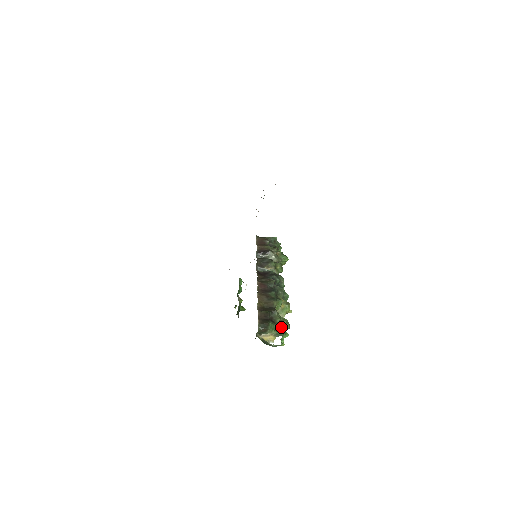
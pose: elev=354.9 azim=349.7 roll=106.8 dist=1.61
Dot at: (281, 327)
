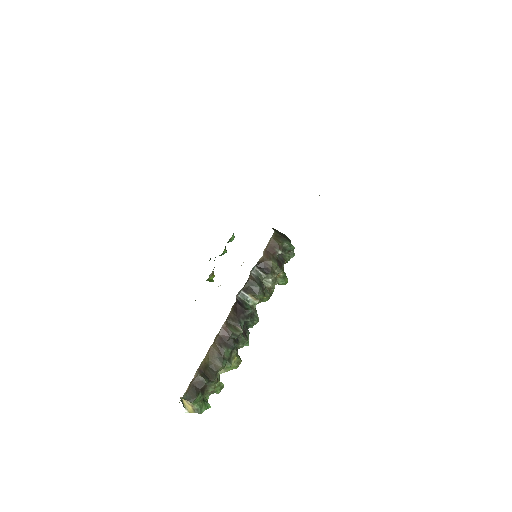
Dot at: (210, 393)
